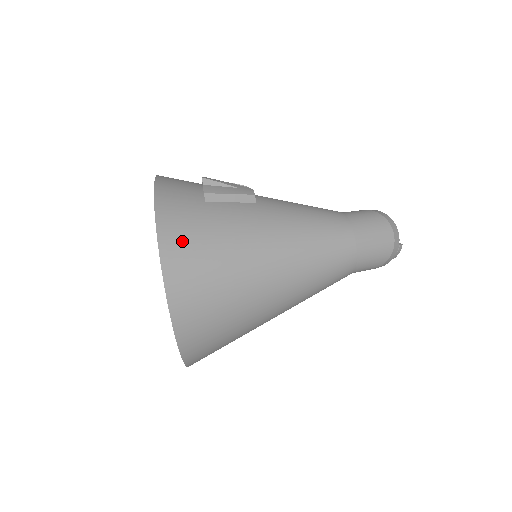
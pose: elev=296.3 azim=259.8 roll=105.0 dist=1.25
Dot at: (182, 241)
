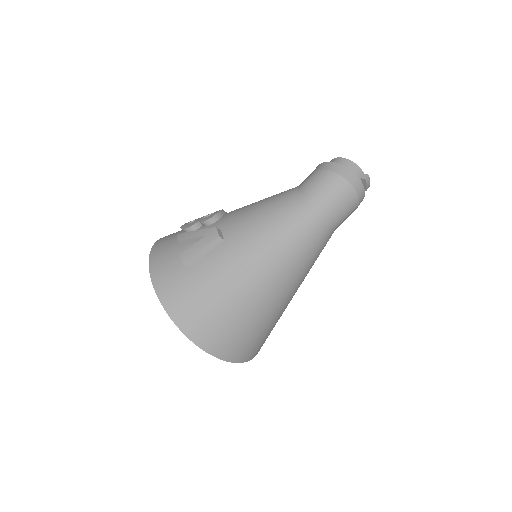
Dot at: (190, 314)
